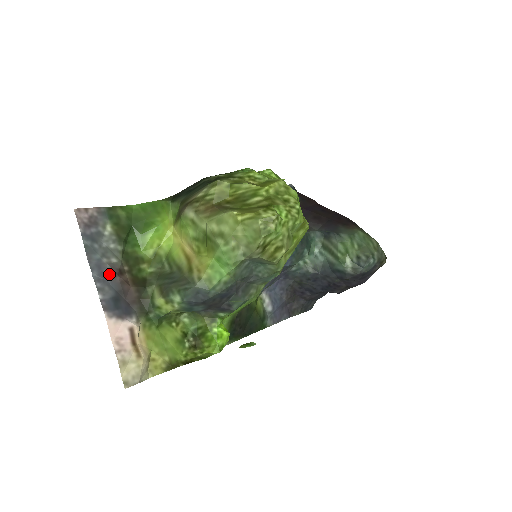
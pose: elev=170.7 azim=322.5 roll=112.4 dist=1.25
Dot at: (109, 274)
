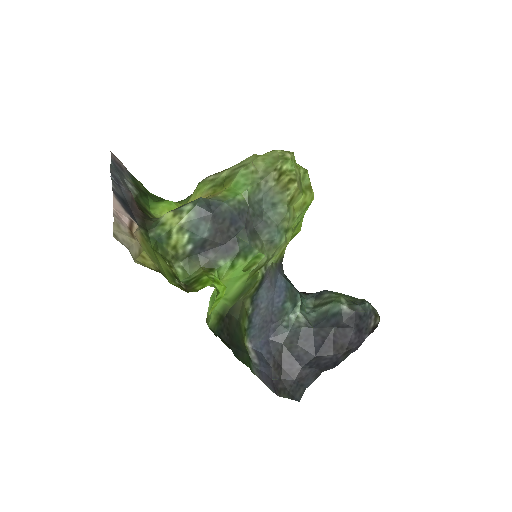
Dot at: (124, 188)
